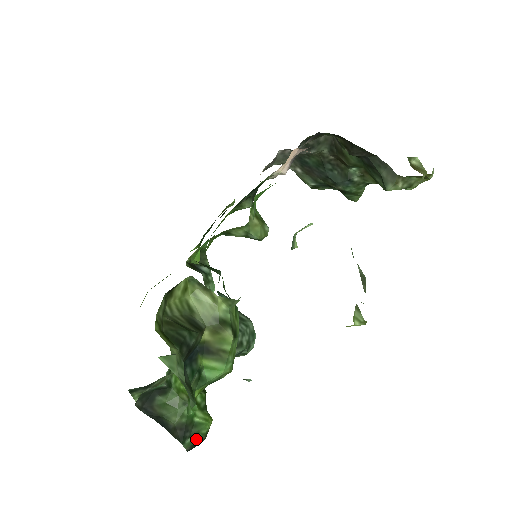
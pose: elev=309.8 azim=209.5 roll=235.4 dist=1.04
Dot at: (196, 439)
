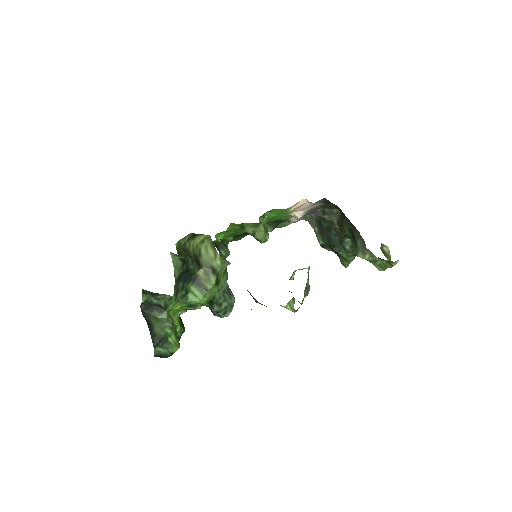
Dot at: (163, 352)
